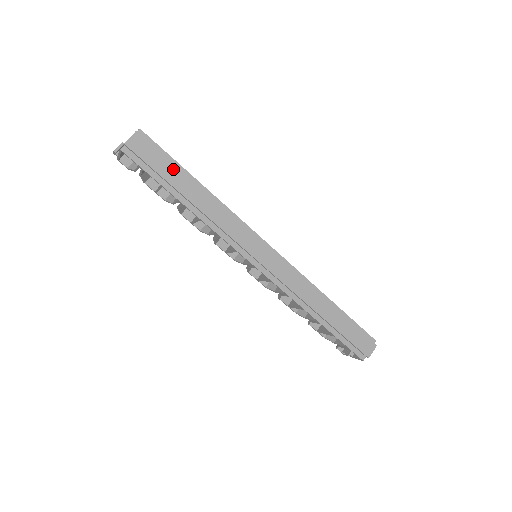
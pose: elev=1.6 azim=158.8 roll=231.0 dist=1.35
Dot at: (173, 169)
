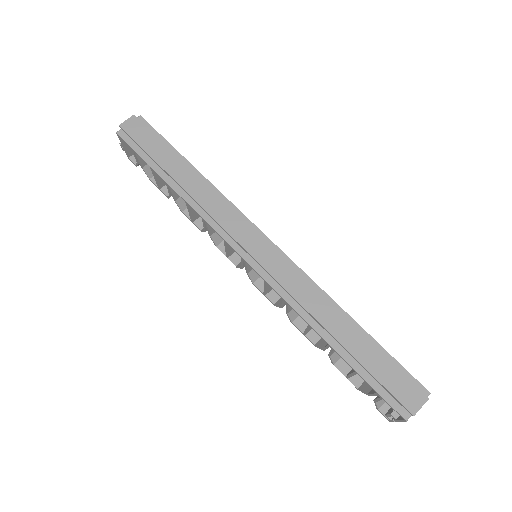
Dot at: (163, 149)
